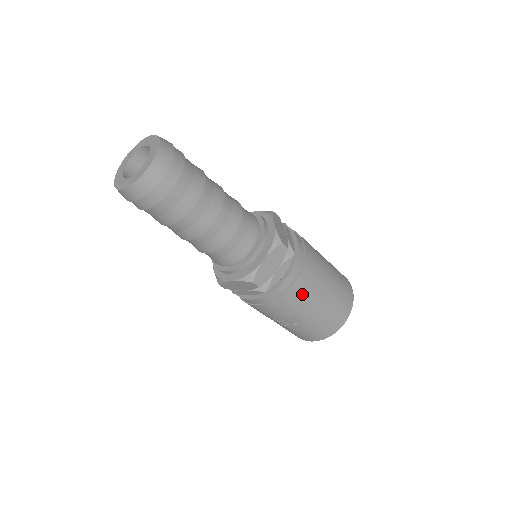
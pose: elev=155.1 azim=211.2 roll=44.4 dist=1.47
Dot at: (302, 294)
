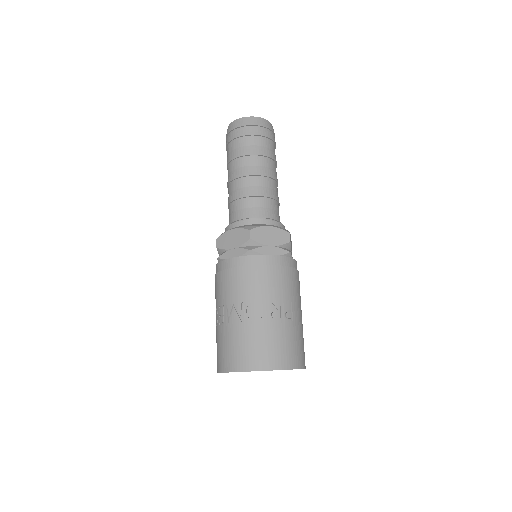
Dot at: (299, 288)
